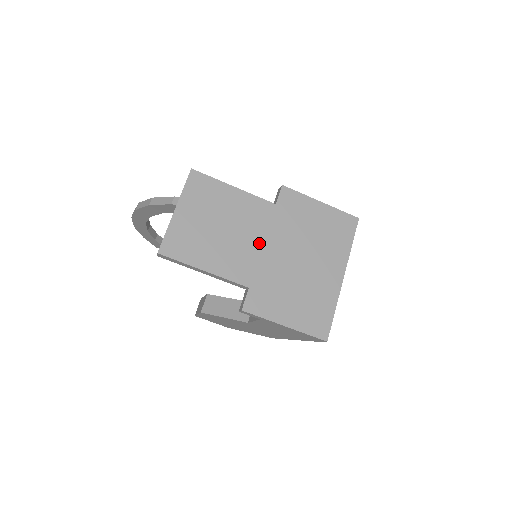
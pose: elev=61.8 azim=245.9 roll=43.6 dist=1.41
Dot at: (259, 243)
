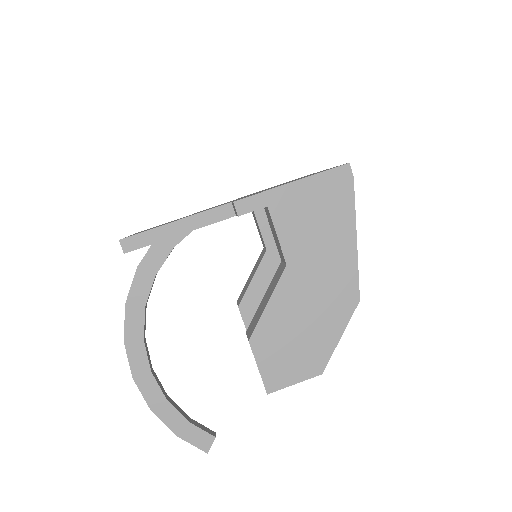
Dot at: occluded
